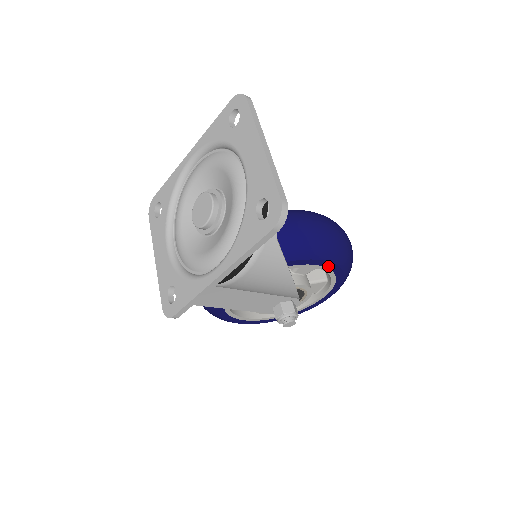
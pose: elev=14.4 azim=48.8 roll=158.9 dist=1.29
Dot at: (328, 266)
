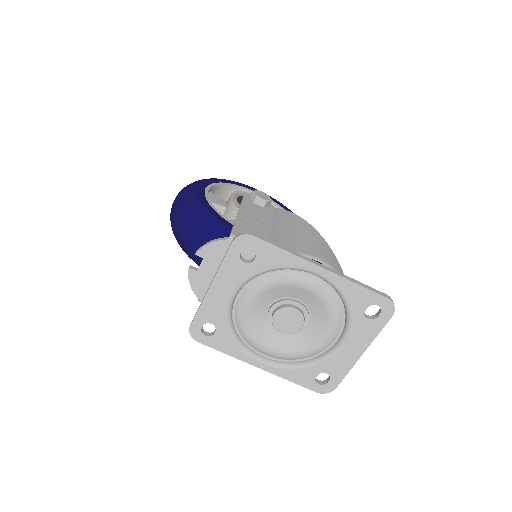
Dot at: occluded
